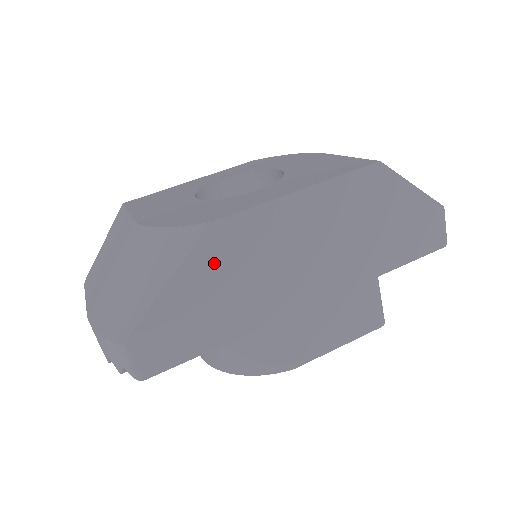
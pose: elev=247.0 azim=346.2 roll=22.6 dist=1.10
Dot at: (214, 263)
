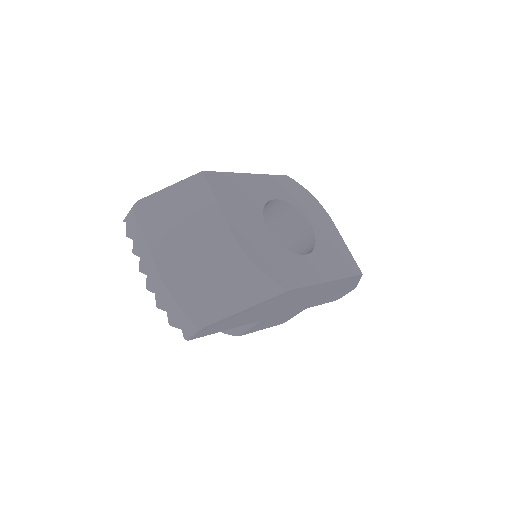
Dot at: (271, 303)
